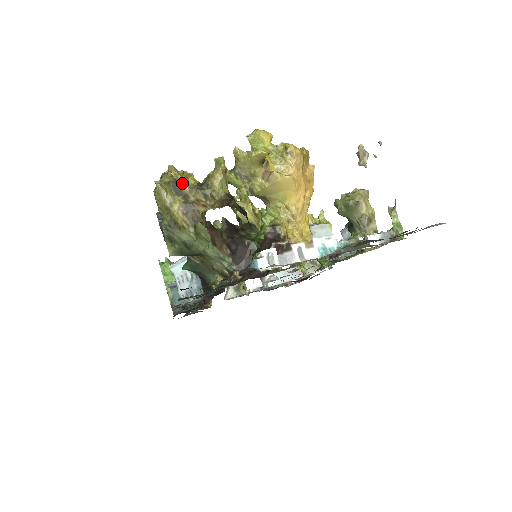
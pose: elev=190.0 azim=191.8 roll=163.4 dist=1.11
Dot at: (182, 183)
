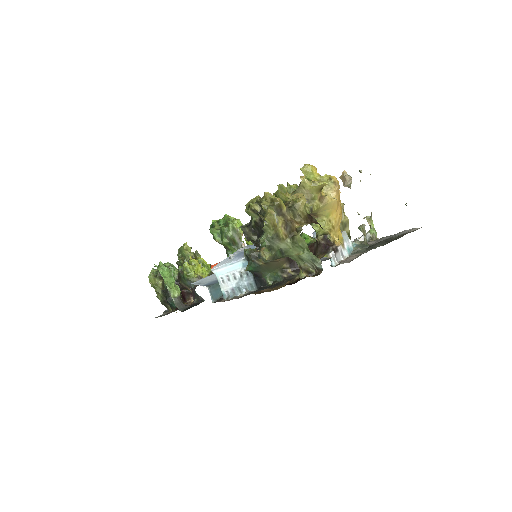
Dot at: (283, 206)
